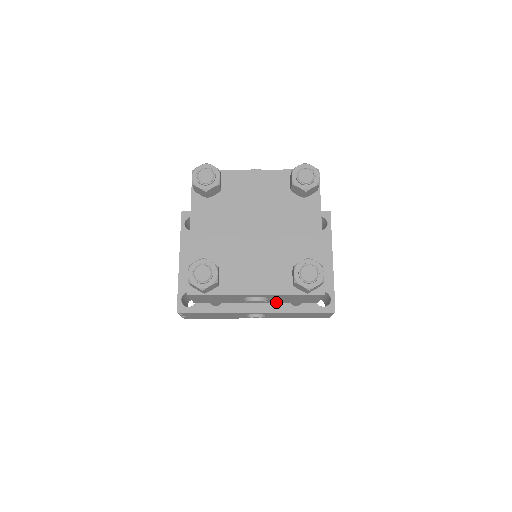
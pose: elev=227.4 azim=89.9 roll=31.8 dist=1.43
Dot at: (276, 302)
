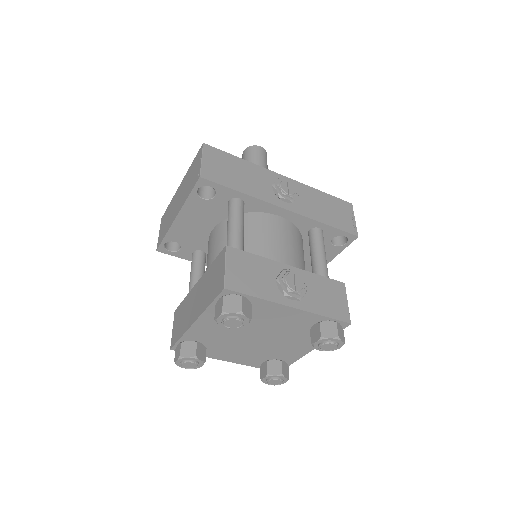
Dot at: occluded
